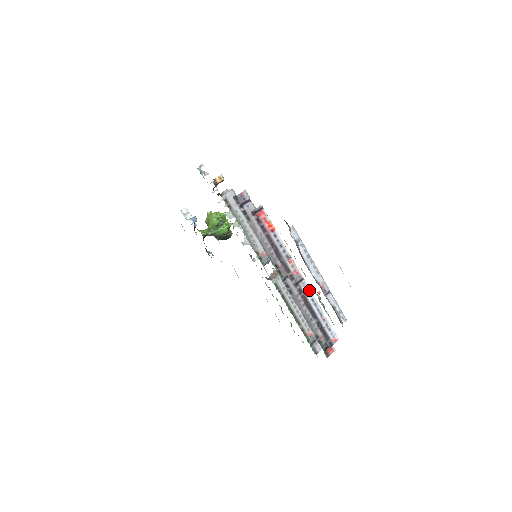
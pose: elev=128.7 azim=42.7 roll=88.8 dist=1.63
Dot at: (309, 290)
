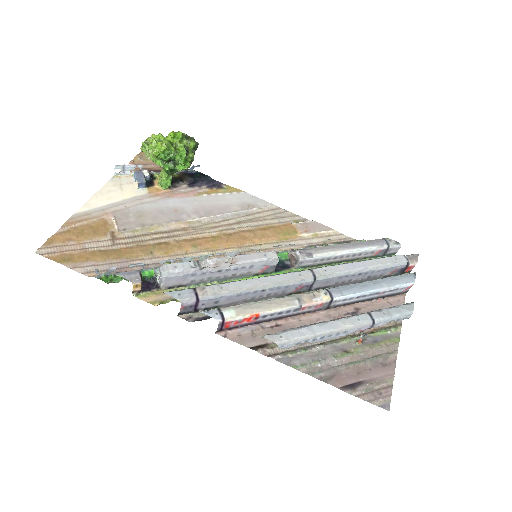
Dot at: (347, 297)
